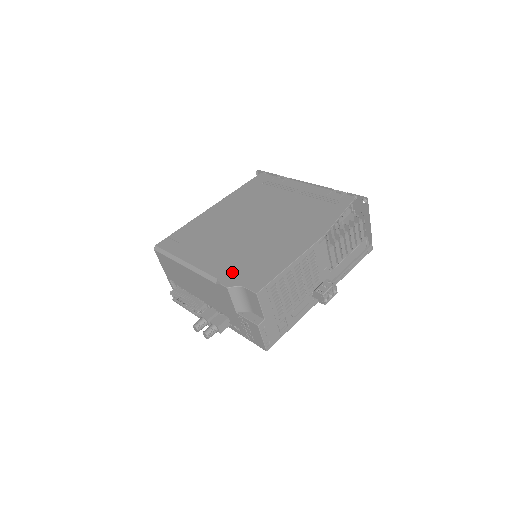
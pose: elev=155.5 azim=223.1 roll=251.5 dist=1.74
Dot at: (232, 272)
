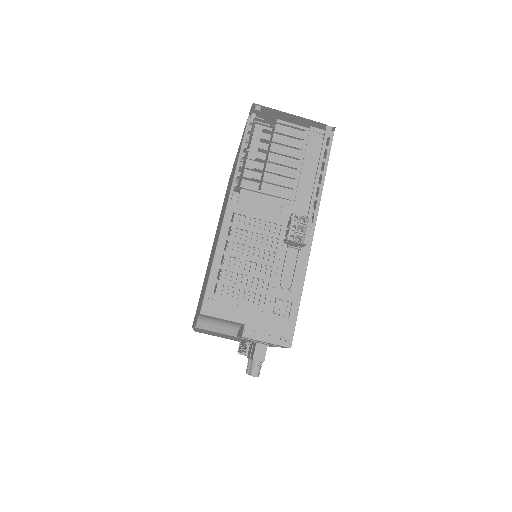
Dot at: occluded
